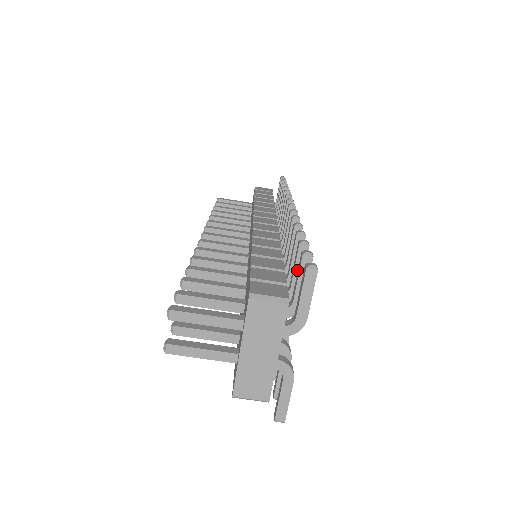
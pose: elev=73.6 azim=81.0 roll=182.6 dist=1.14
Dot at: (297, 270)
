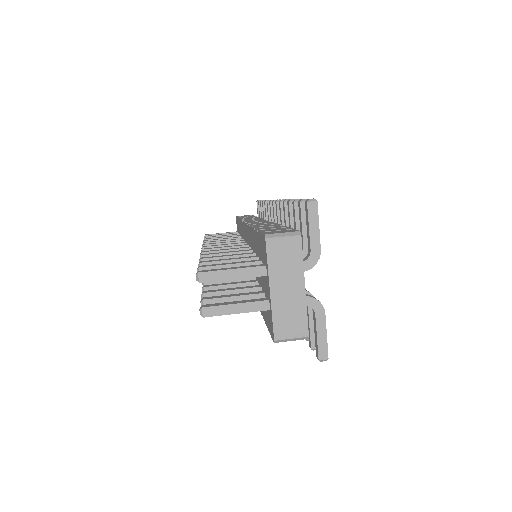
Dot at: (298, 226)
